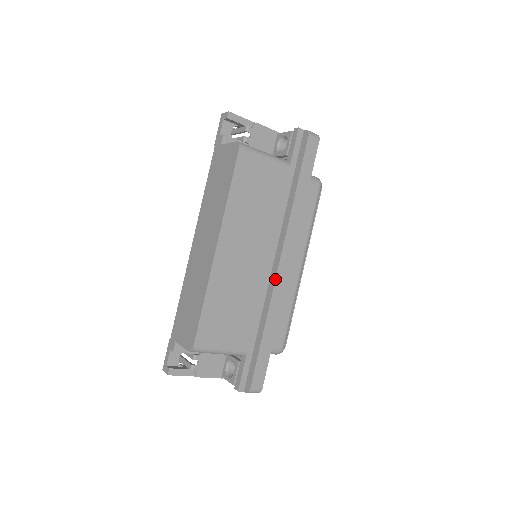
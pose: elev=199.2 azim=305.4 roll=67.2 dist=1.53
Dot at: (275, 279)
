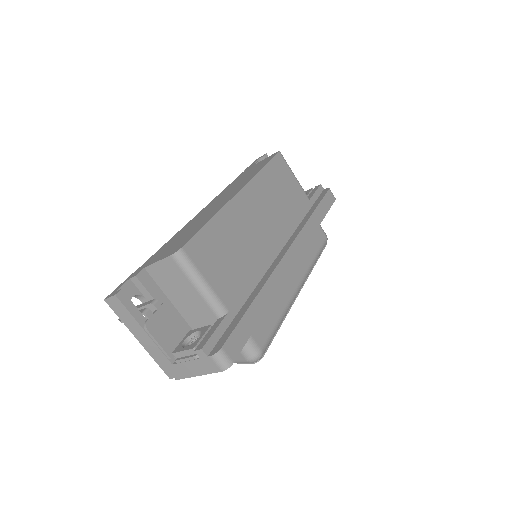
Dot at: (280, 260)
